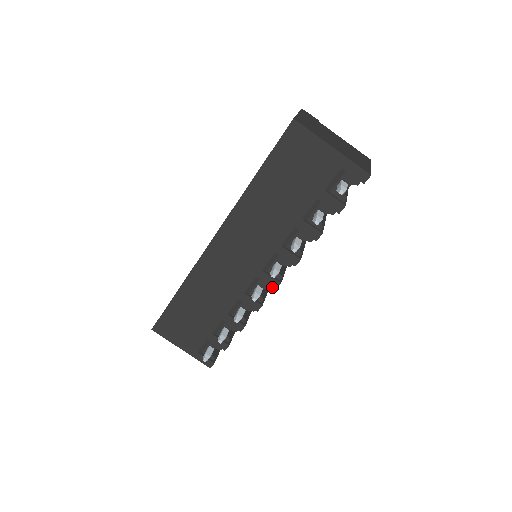
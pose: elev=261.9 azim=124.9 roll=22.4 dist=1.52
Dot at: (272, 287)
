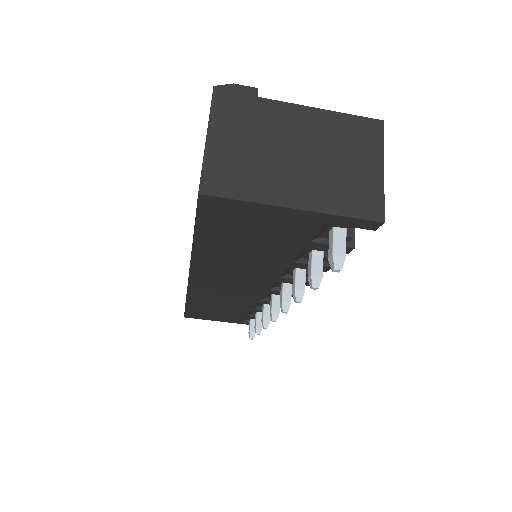
Dot at: occluded
